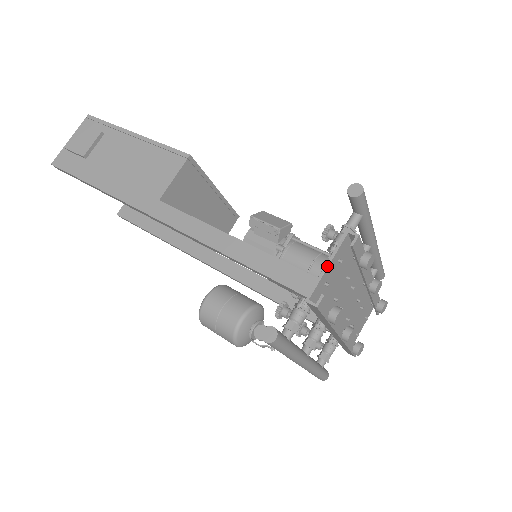
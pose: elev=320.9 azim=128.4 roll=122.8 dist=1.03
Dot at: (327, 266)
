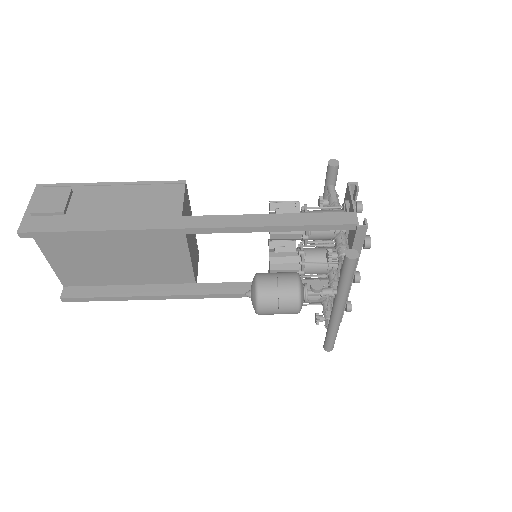
Dot at: (354, 204)
